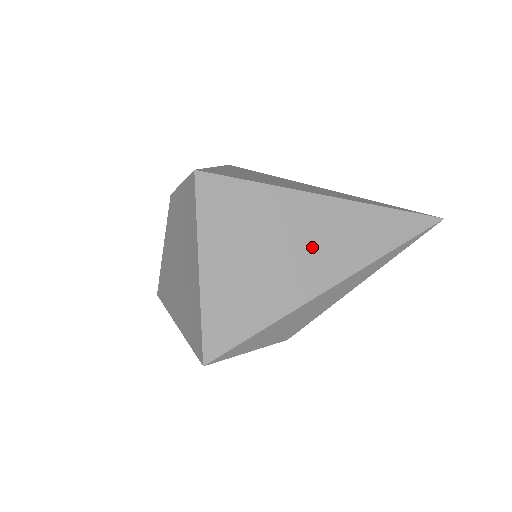
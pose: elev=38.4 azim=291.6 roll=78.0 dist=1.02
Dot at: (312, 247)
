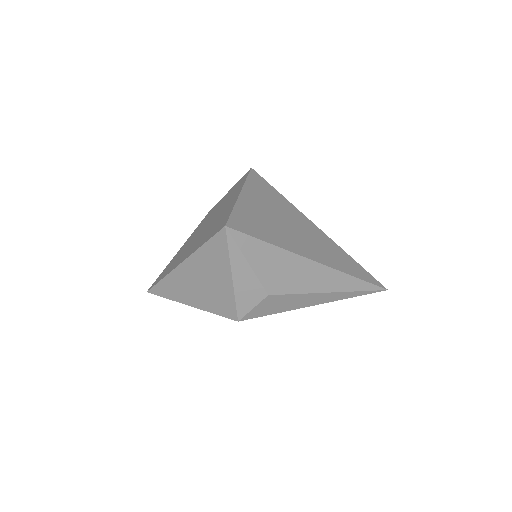
Dot at: (306, 237)
